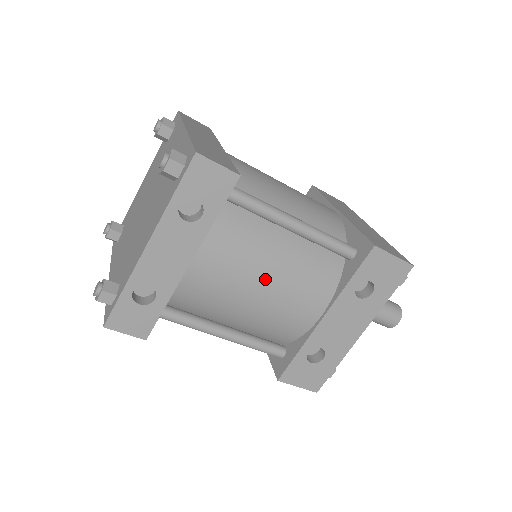
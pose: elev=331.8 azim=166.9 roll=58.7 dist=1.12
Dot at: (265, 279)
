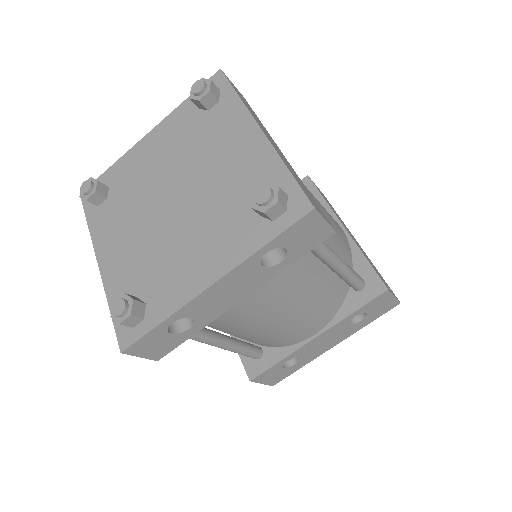
Dot at: (292, 310)
